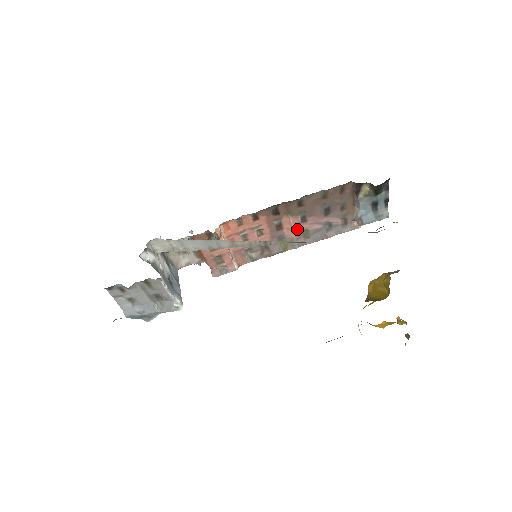
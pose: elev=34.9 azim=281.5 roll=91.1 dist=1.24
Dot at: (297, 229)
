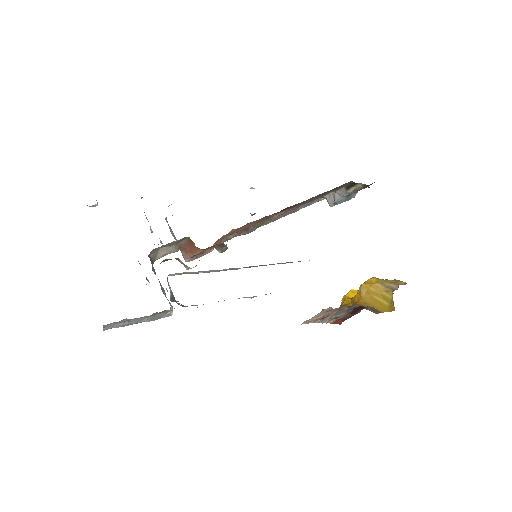
Dot at: occluded
